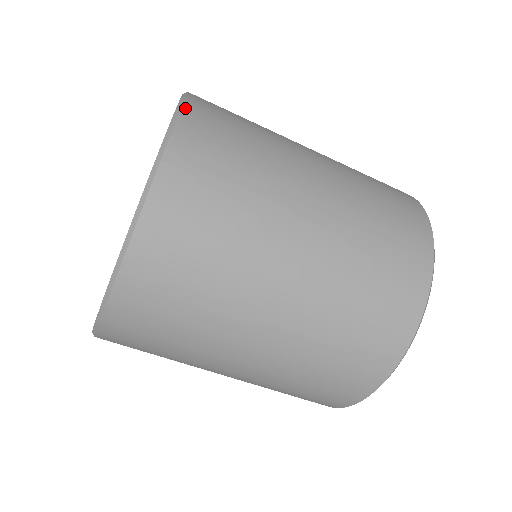
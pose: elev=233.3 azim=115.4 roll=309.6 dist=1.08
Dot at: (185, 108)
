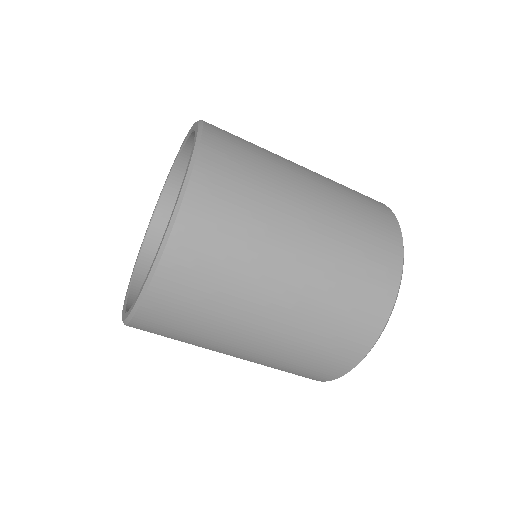
Dot at: occluded
